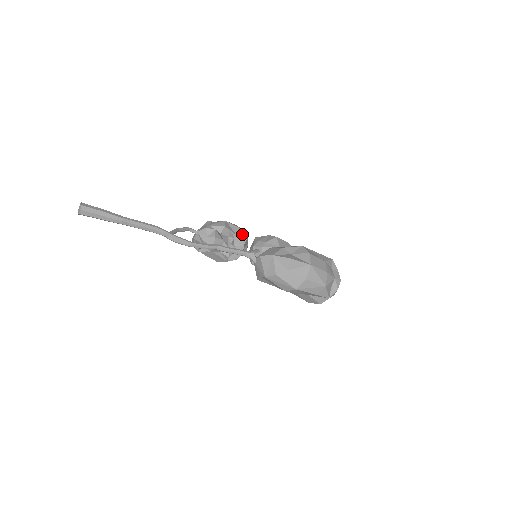
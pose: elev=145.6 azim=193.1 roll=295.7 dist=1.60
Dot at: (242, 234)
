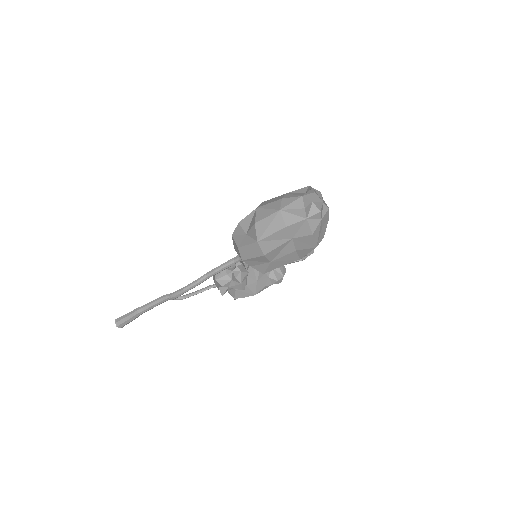
Dot at: occluded
